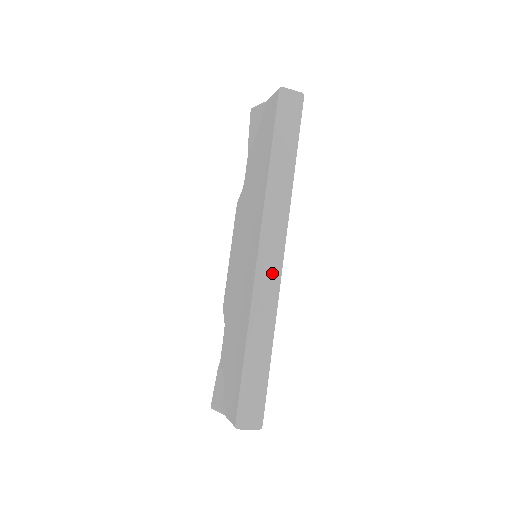
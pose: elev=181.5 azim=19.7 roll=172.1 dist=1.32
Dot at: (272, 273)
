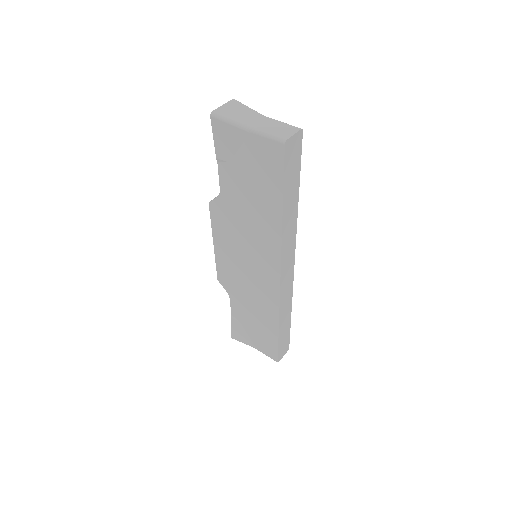
Dot at: (289, 281)
